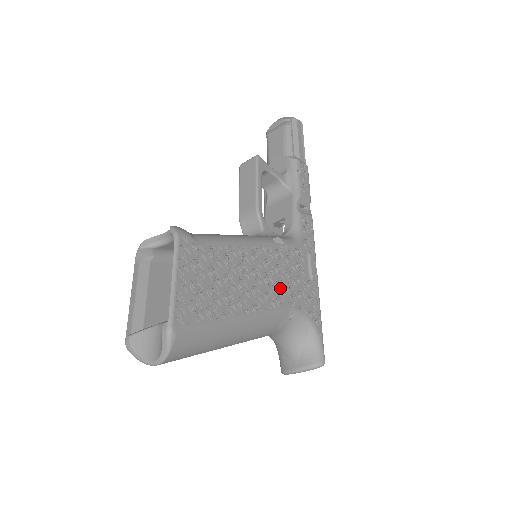
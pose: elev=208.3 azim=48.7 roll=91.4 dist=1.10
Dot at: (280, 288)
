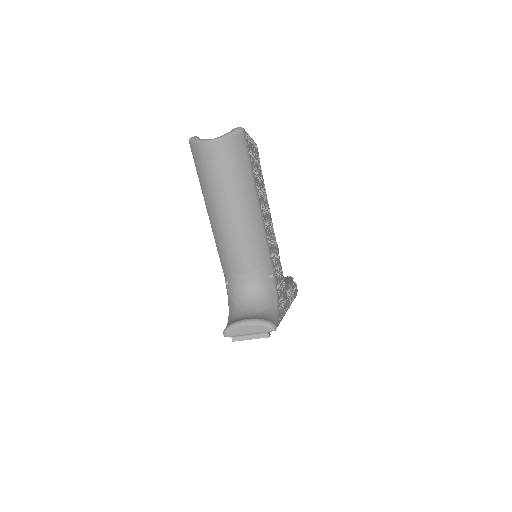
Dot at: (273, 257)
